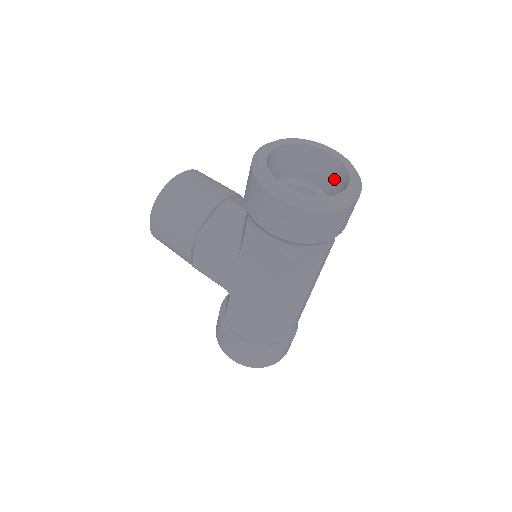
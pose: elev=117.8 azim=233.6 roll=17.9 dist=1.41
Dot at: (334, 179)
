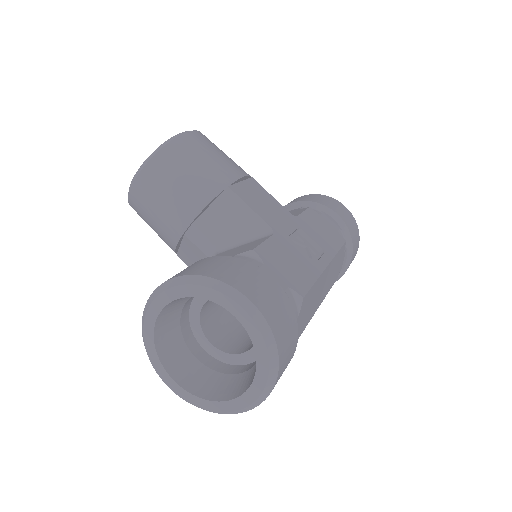
Dot at: occluded
